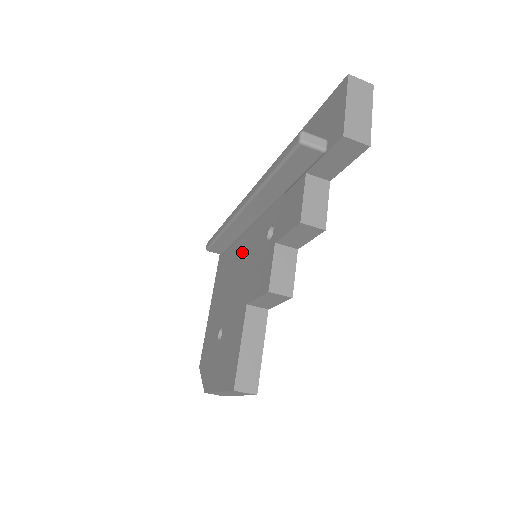
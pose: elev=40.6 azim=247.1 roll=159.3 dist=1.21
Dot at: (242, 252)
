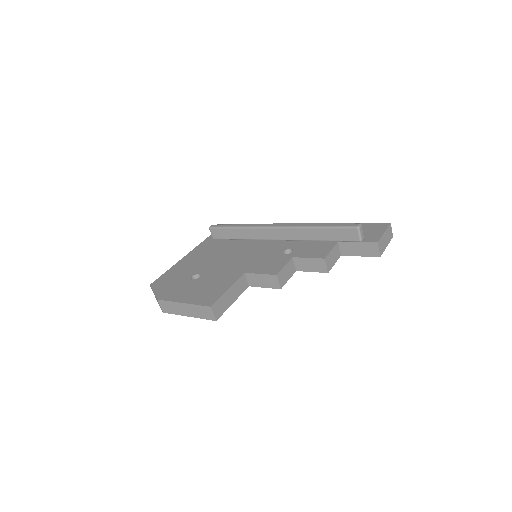
Dot at: (246, 247)
